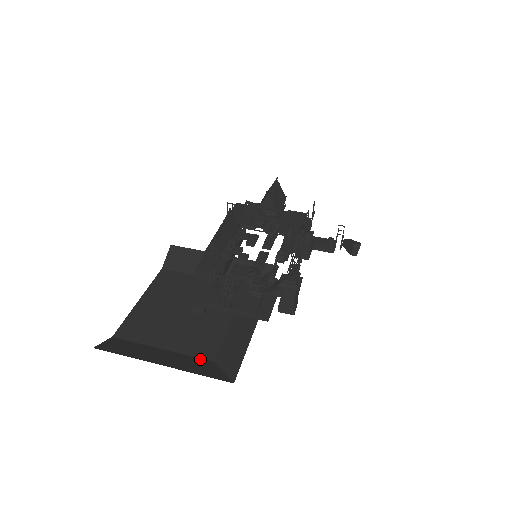
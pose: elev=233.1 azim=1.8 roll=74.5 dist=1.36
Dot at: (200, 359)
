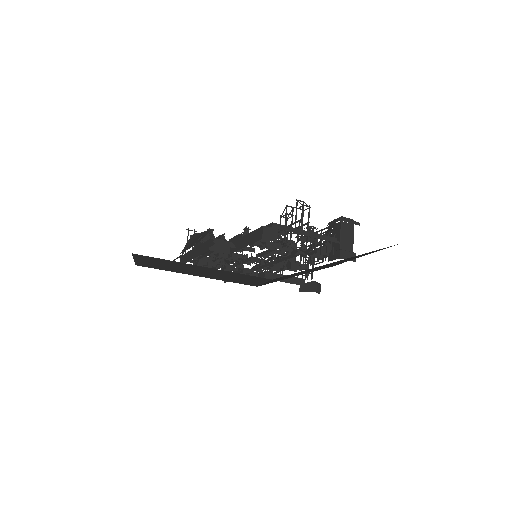
Dot at: occluded
